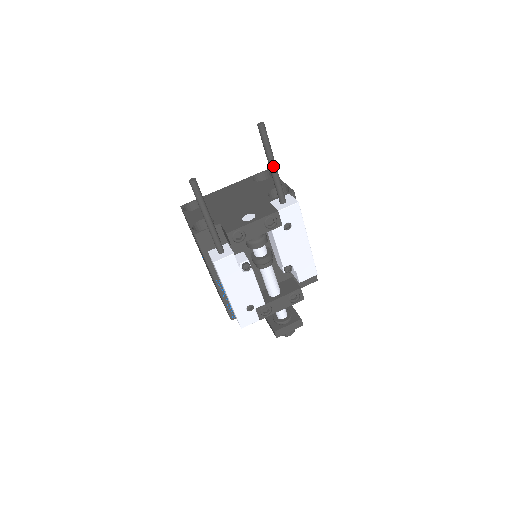
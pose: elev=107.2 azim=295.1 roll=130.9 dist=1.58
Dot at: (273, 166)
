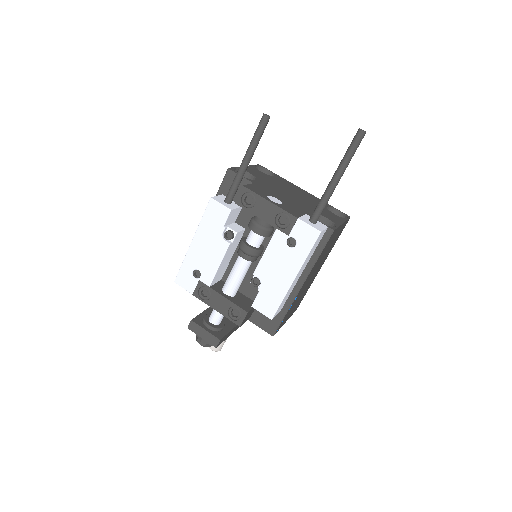
Dot at: (335, 178)
